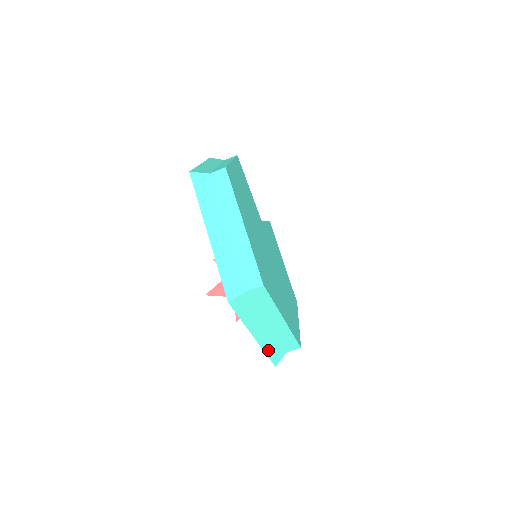
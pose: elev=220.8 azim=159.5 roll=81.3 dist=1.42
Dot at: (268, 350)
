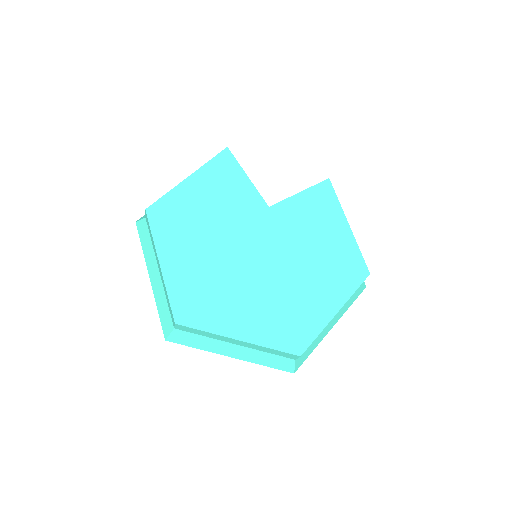
Dot at: (264, 362)
